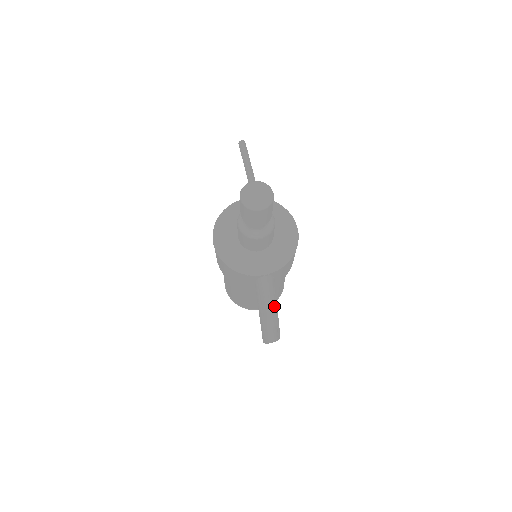
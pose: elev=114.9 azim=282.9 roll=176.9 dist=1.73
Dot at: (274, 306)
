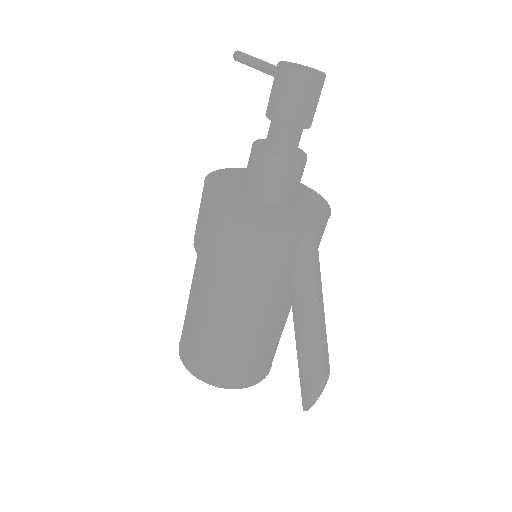
Dot at: (322, 300)
